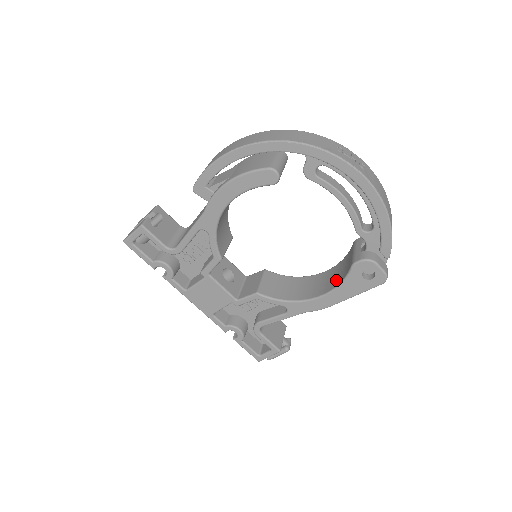
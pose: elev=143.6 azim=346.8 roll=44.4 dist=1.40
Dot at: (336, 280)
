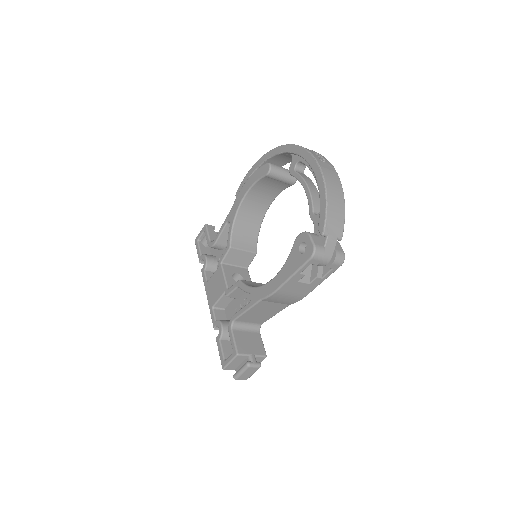
Dot at: occluded
